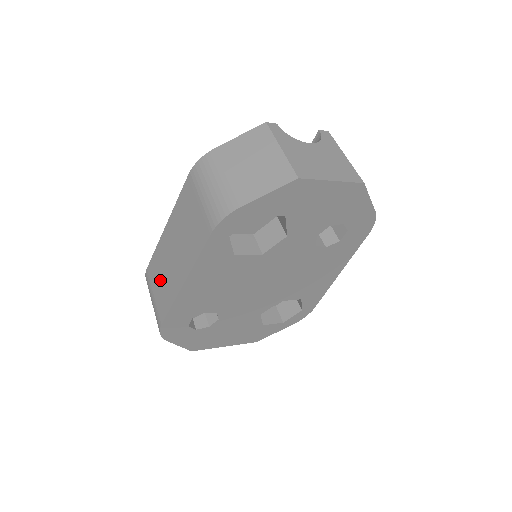
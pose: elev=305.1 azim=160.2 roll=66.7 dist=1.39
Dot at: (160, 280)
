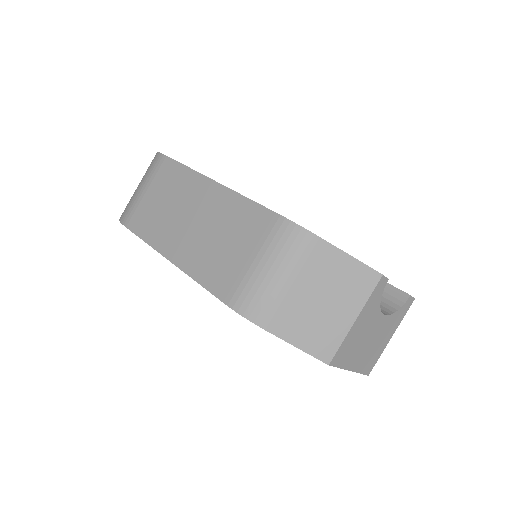
Dot at: (162, 200)
